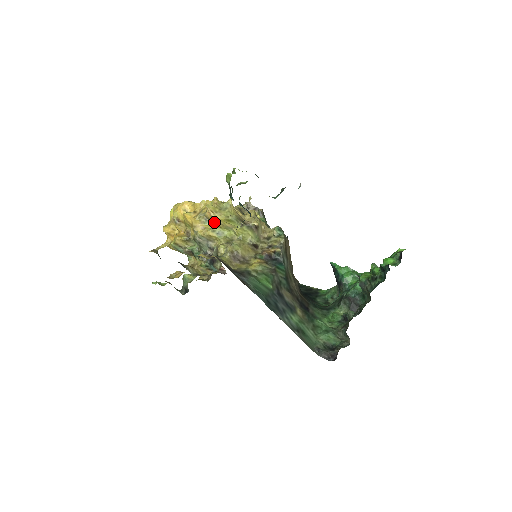
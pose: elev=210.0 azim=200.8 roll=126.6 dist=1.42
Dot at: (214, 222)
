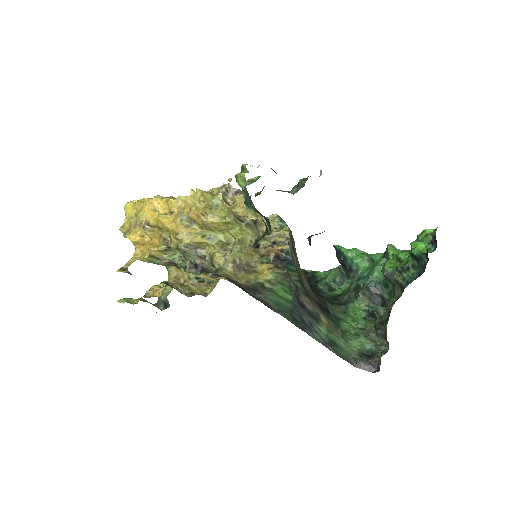
Dot at: (205, 226)
